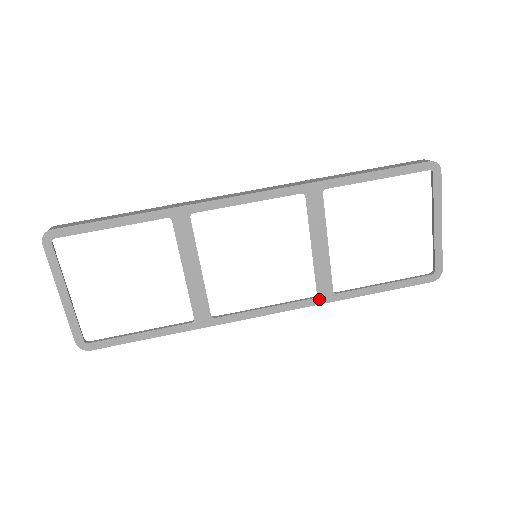
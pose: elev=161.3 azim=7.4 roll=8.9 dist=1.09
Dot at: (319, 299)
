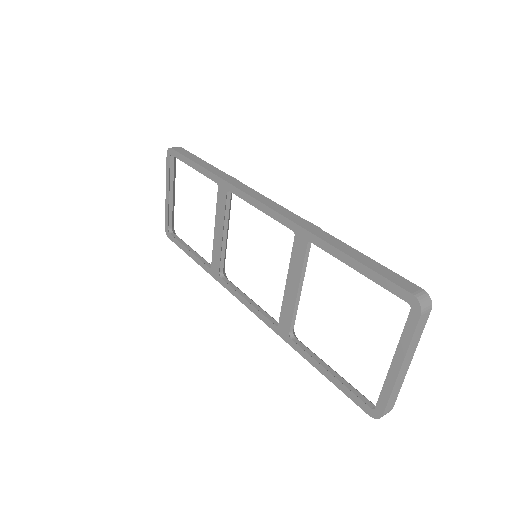
Dot at: (279, 330)
